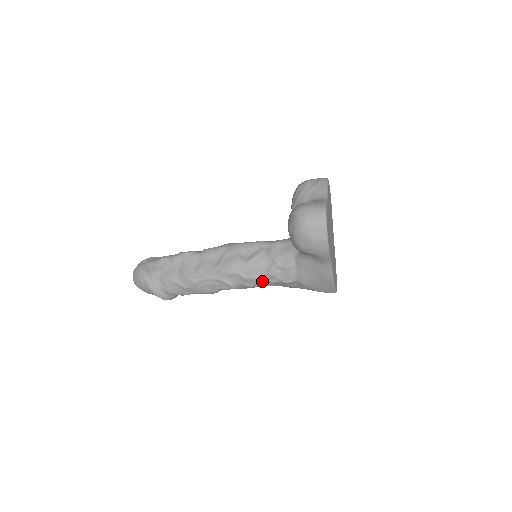
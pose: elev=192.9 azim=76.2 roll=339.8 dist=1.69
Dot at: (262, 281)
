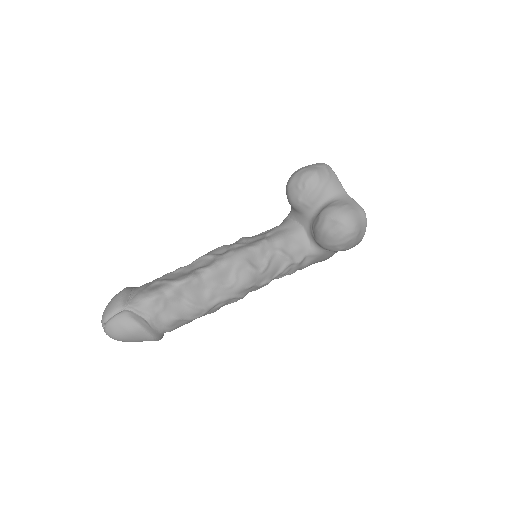
Dot at: occluded
